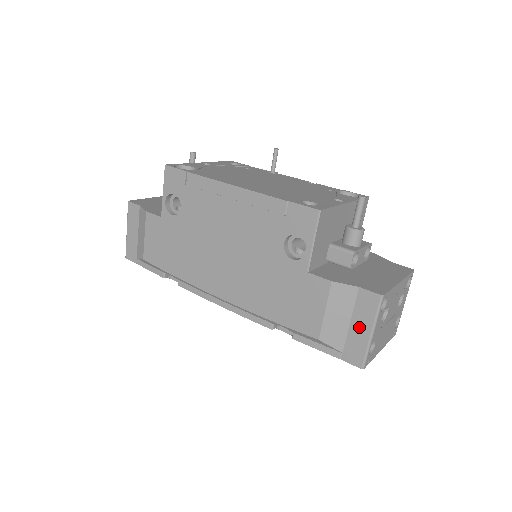
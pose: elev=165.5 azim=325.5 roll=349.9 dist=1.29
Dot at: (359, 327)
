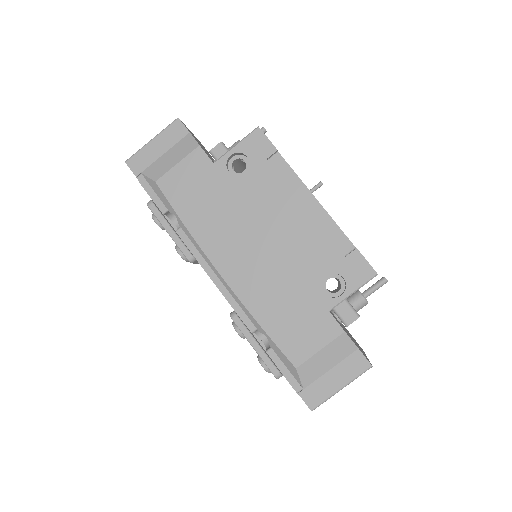
Dot at: (335, 378)
